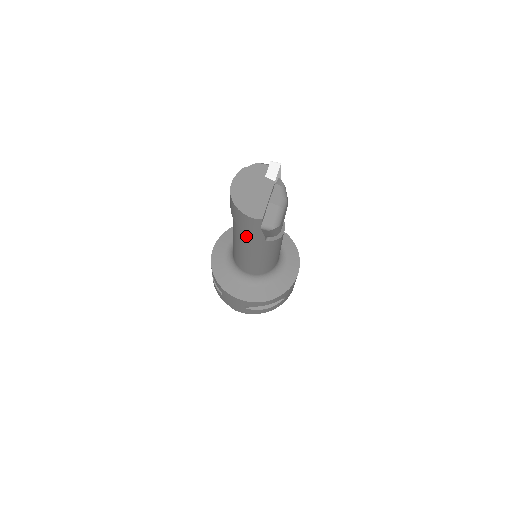
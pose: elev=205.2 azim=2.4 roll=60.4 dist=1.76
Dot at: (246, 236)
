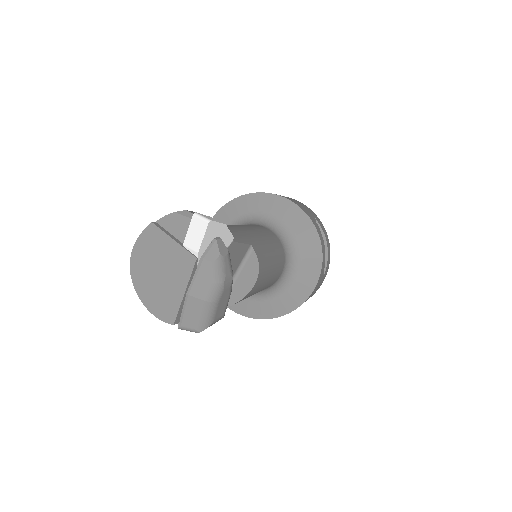
Dot at: occluded
